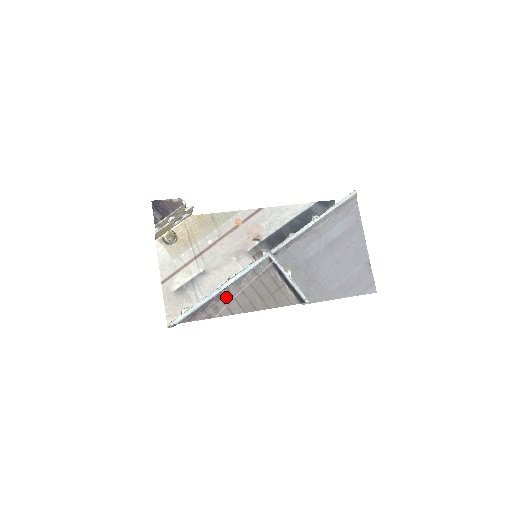
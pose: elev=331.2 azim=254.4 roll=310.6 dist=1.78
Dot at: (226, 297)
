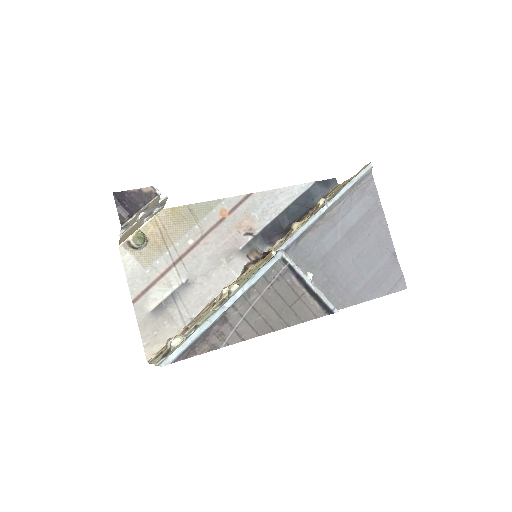
Dot at: (232, 318)
